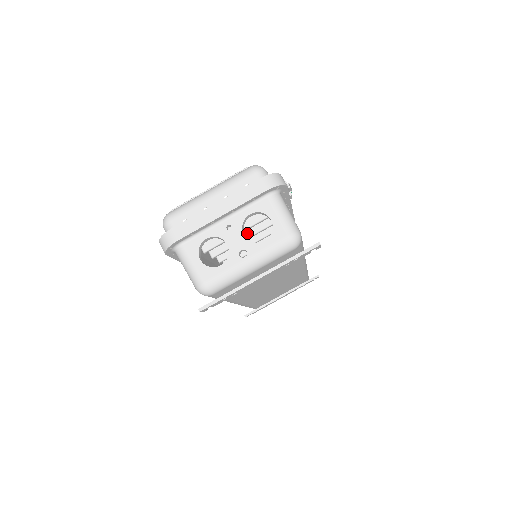
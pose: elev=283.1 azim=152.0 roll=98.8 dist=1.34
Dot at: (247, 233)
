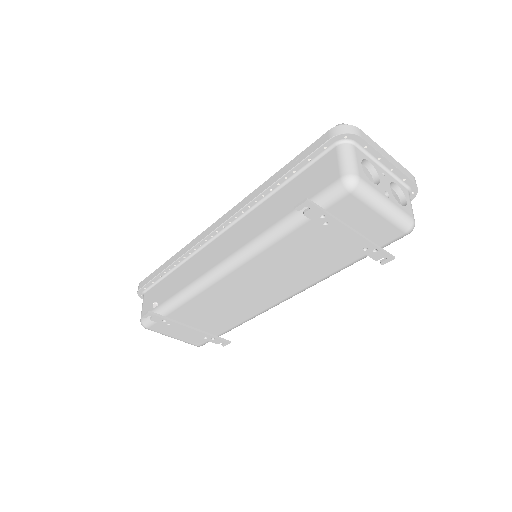
Dot at: occluded
